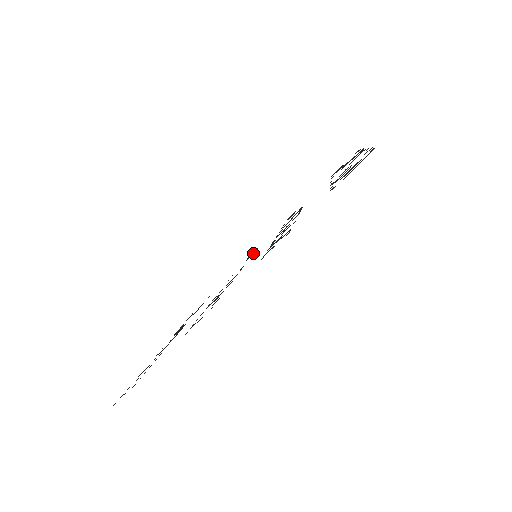
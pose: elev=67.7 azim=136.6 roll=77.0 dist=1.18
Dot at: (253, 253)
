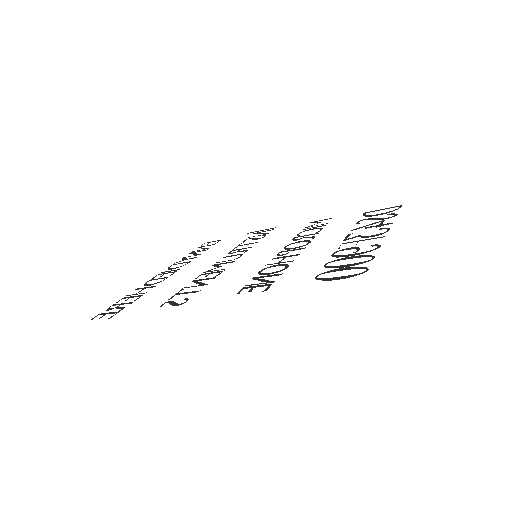
Dot at: (268, 233)
